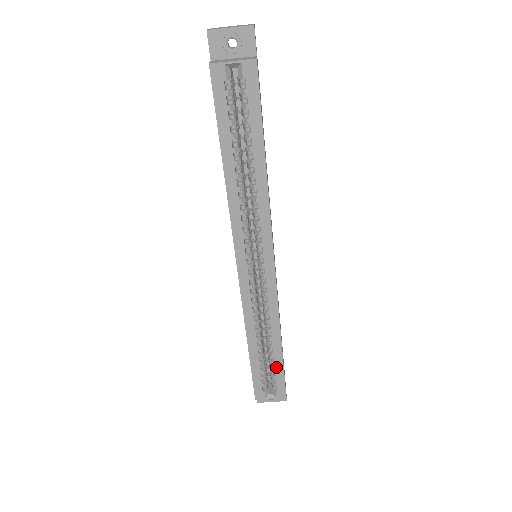
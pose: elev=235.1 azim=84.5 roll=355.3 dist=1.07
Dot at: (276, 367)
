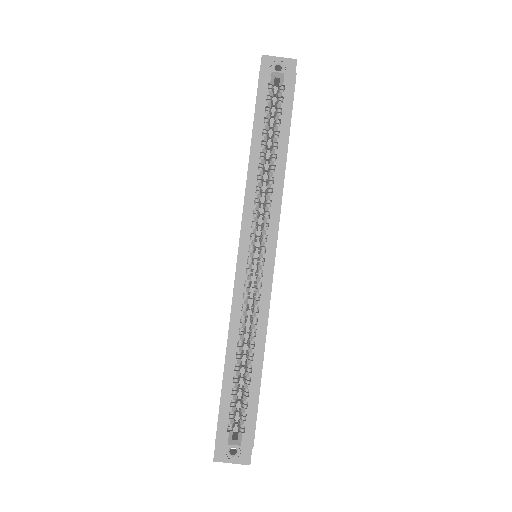
Dot at: (251, 394)
